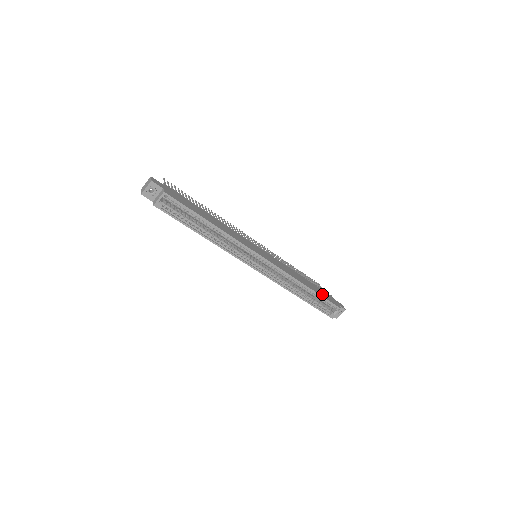
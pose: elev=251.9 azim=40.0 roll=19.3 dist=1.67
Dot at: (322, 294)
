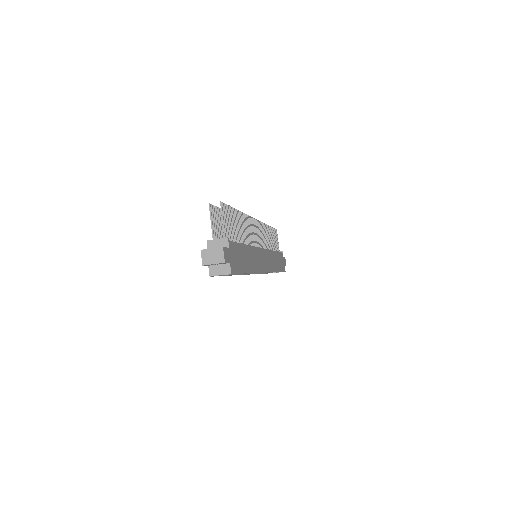
Dot at: (281, 266)
